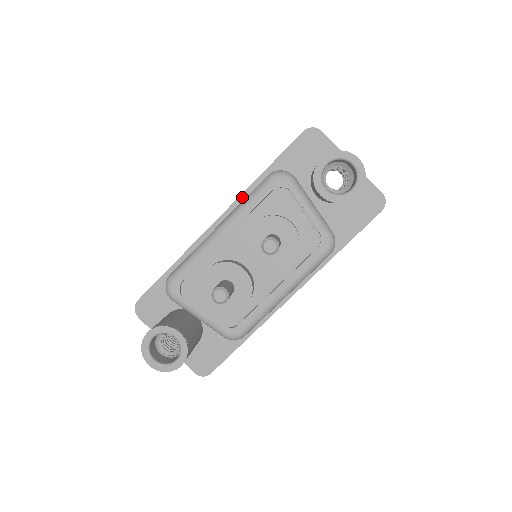
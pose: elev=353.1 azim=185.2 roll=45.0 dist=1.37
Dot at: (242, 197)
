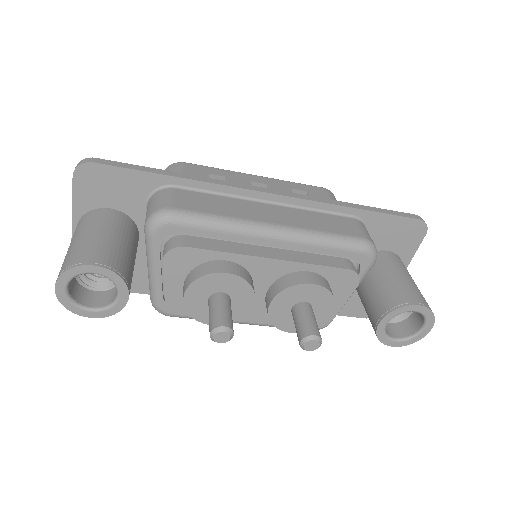
Dot at: (314, 204)
